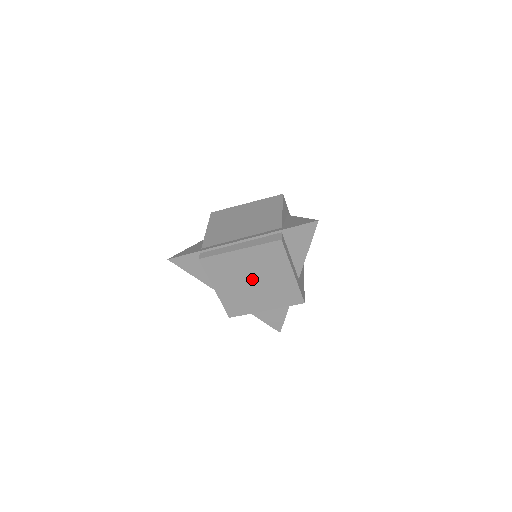
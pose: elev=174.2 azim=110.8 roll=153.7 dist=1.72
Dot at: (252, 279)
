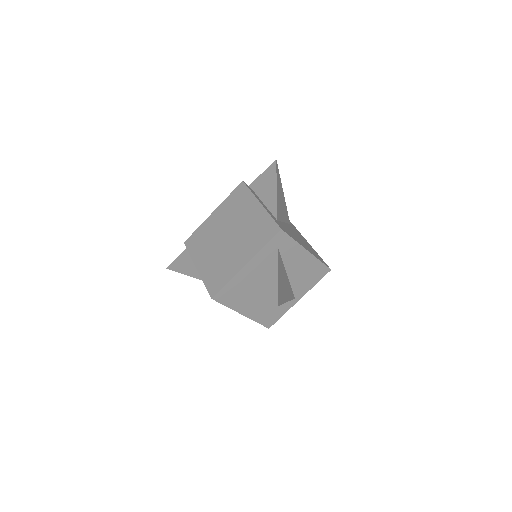
Dot at: (227, 235)
